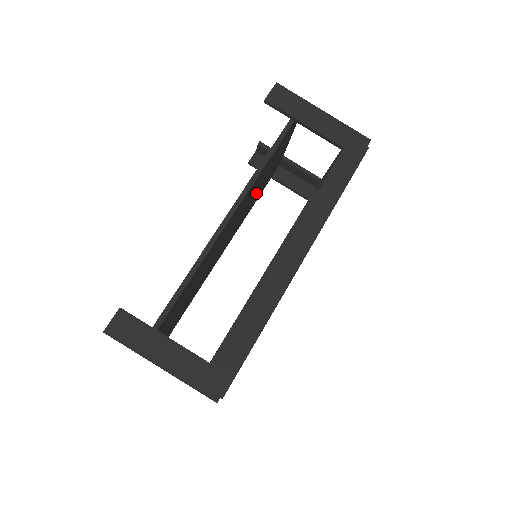
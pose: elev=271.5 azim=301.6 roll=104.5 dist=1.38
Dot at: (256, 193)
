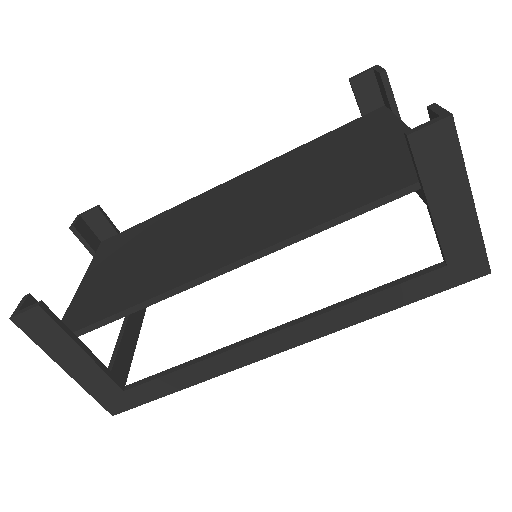
Dot at: occluded
